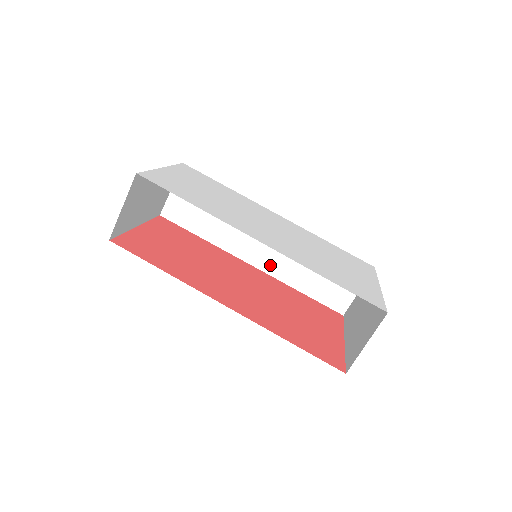
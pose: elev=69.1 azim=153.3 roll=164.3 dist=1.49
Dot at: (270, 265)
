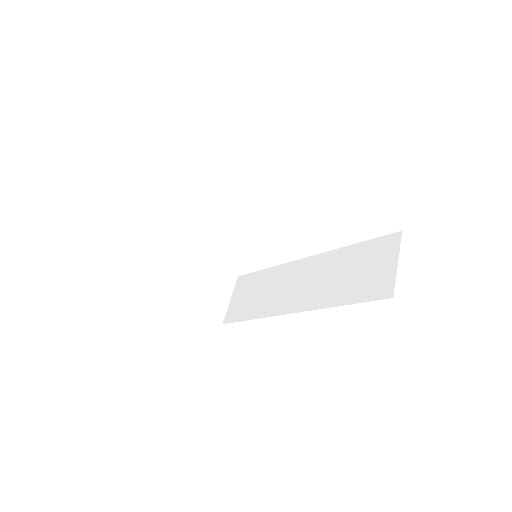
Dot at: (307, 302)
